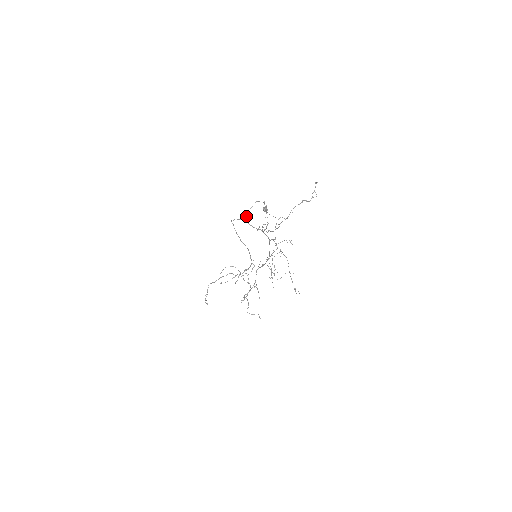
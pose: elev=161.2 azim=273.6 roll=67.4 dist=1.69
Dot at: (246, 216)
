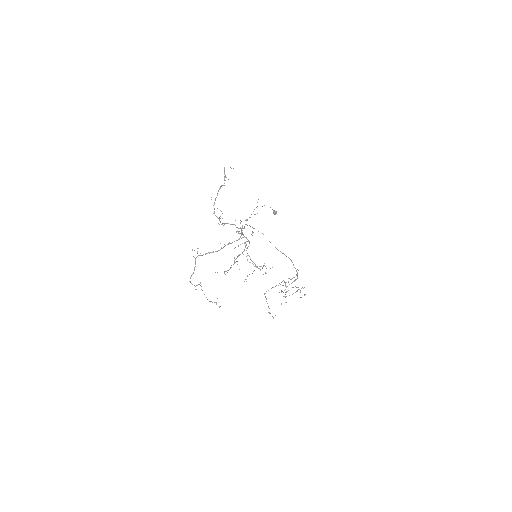
Dot at: occluded
